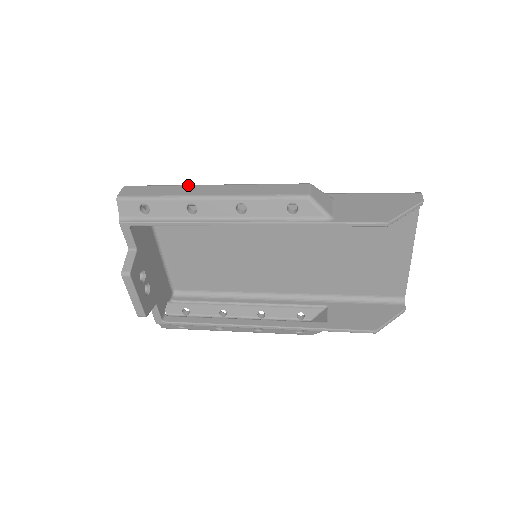
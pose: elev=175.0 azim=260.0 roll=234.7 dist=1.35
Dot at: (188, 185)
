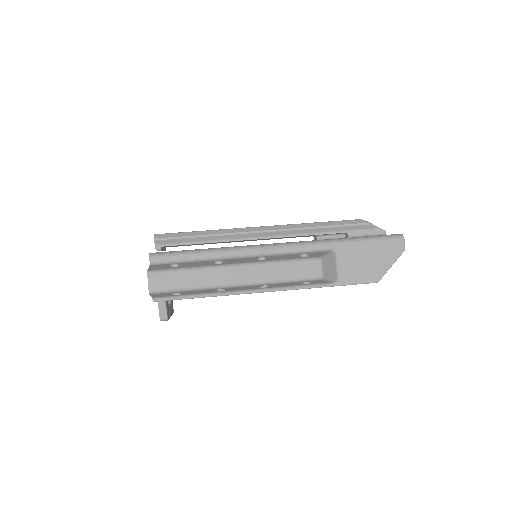
Dot at: (211, 269)
